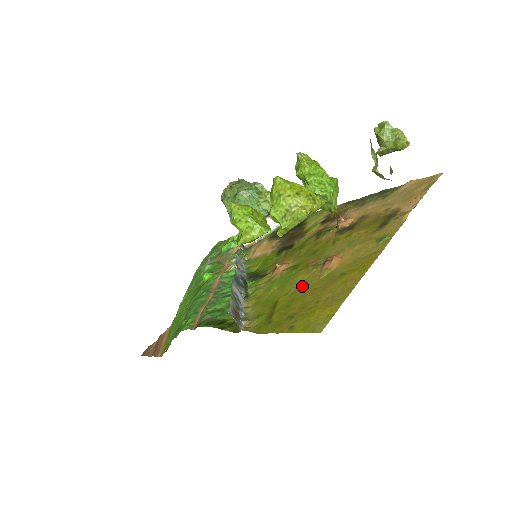
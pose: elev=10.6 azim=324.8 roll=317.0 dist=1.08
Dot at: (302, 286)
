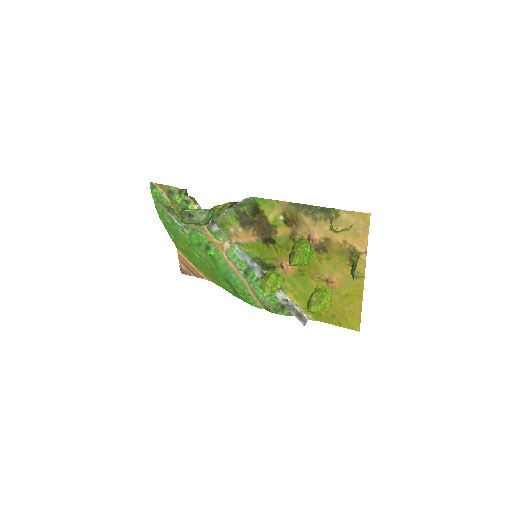
Dot at: occluded
